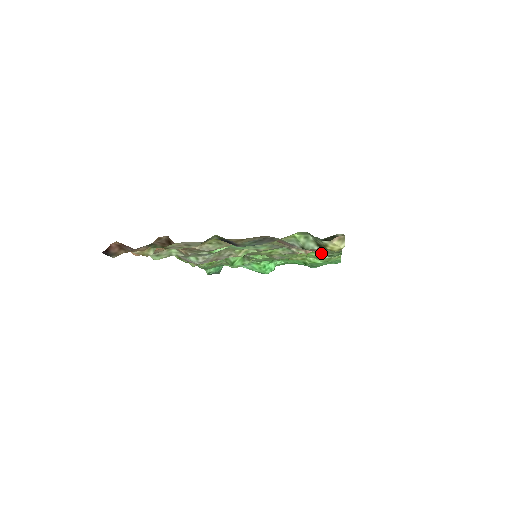
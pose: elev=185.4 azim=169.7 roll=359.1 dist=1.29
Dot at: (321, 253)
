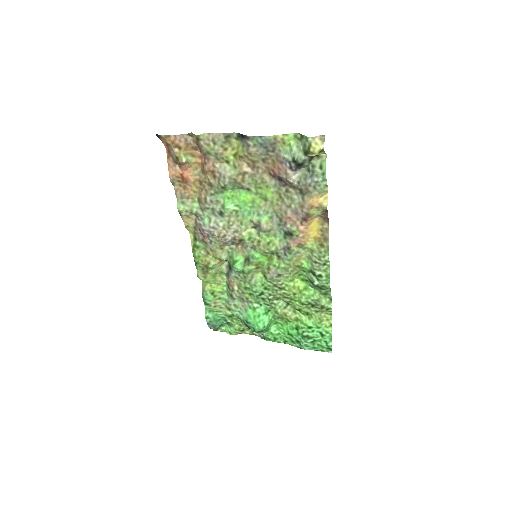
Dot at: (312, 268)
